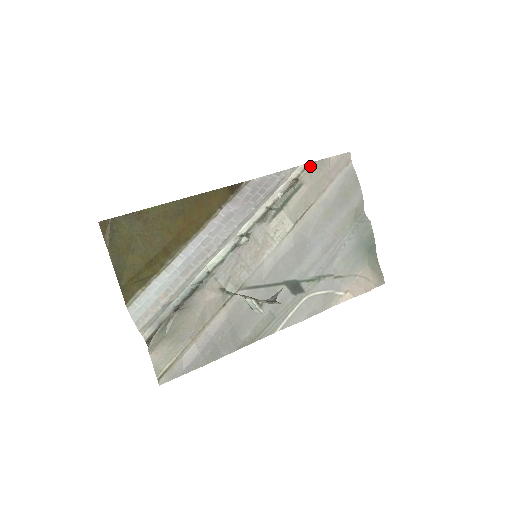
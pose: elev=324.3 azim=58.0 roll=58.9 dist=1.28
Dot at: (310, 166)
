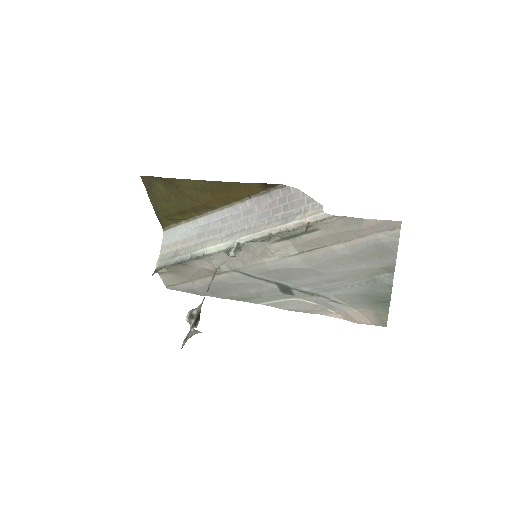
Dot at: (334, 218)
